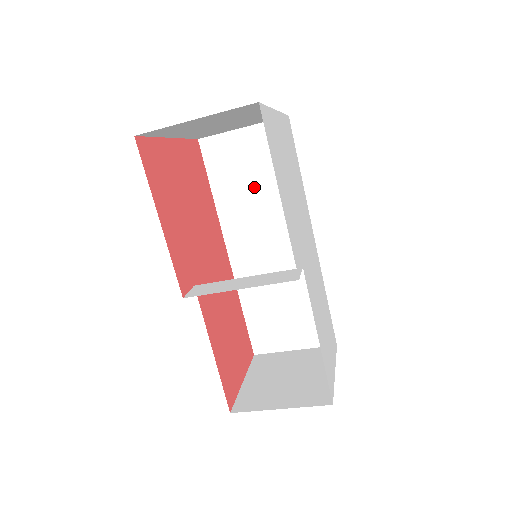
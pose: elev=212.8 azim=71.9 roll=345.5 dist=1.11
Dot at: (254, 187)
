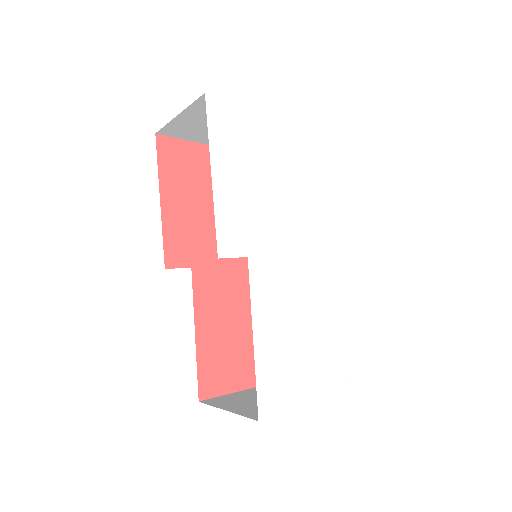
Dot at: occluded
